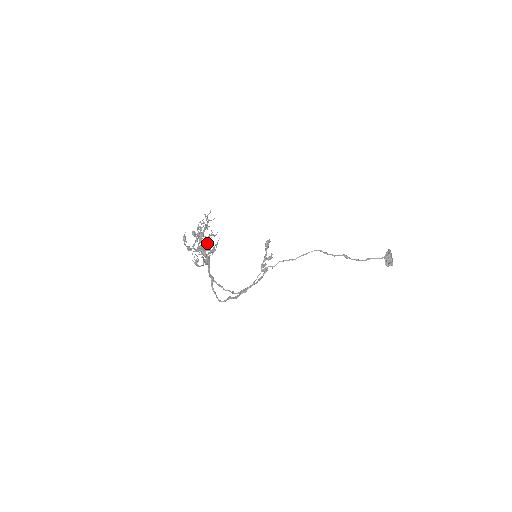
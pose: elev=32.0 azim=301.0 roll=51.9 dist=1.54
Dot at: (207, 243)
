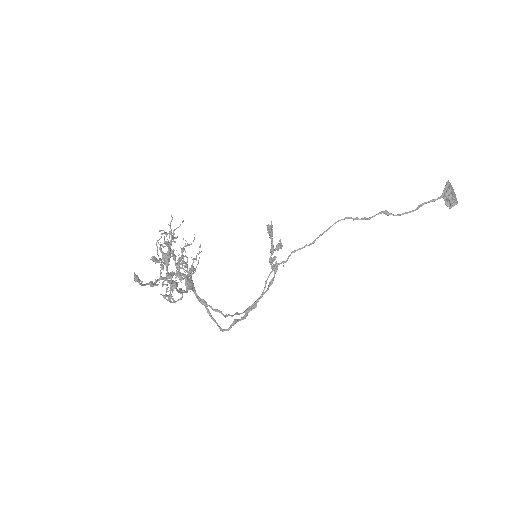
Dot at: occluded
